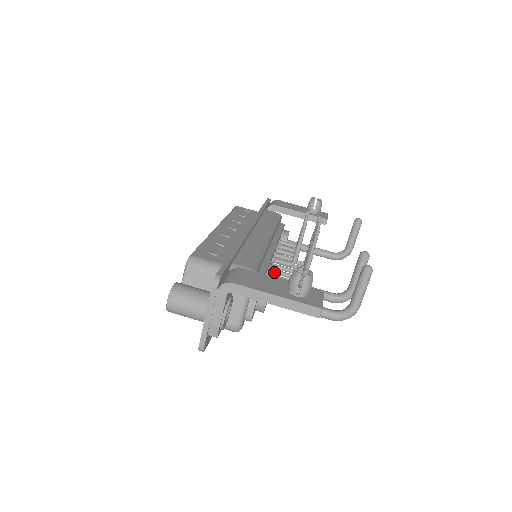
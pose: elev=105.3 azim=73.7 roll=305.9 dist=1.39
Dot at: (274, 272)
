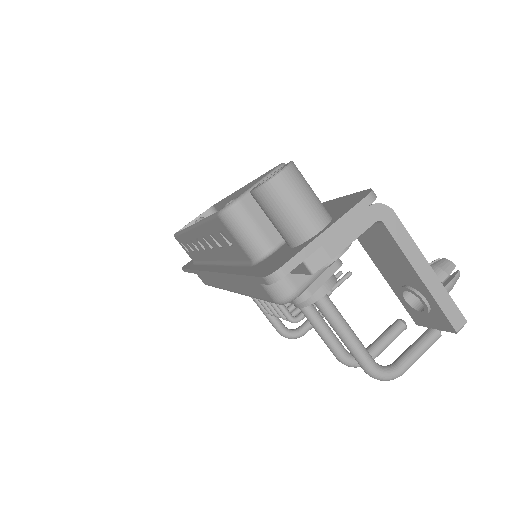
Dot at: occluded
